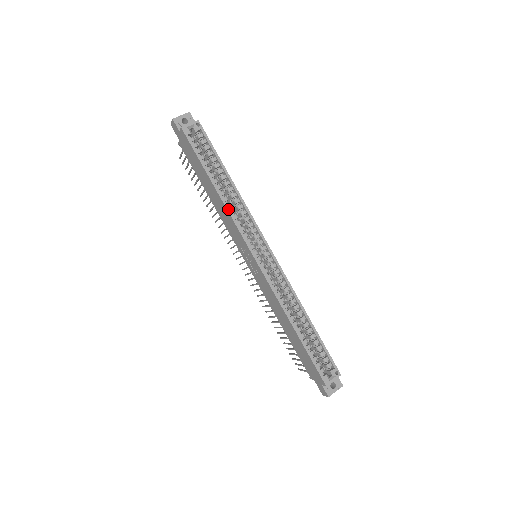
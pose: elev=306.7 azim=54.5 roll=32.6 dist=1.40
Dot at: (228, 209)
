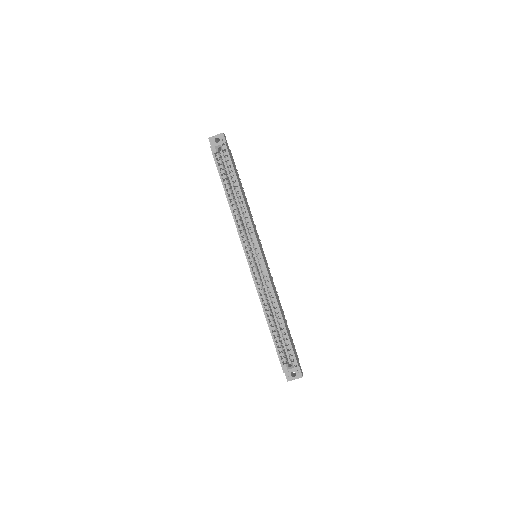
Dot at: (234, 216)
